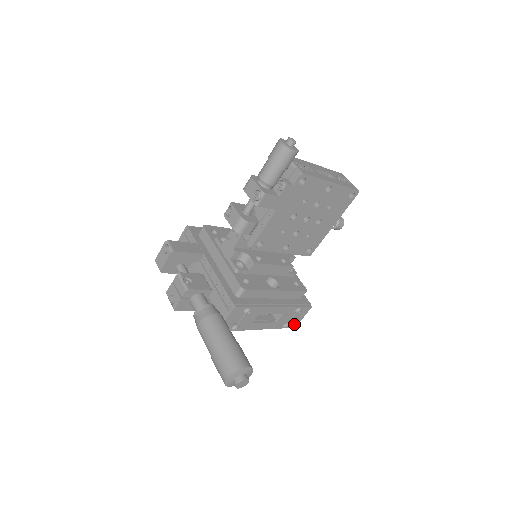
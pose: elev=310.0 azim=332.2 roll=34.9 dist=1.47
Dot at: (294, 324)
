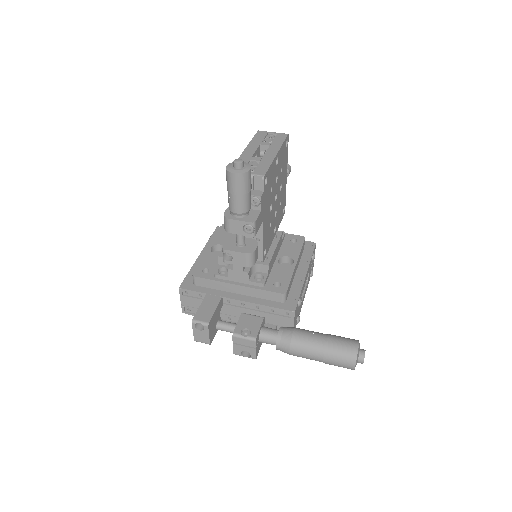
Dot at: (313, 266)
